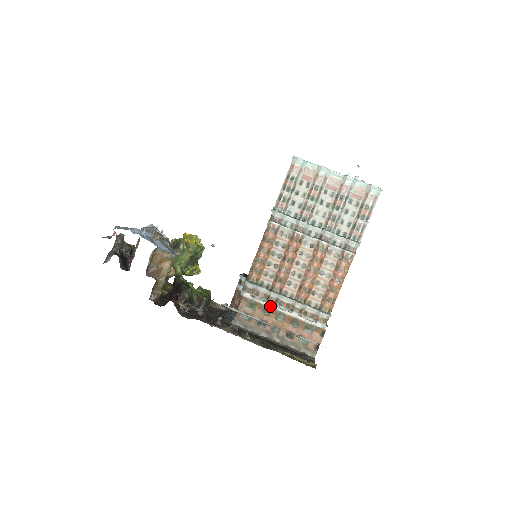
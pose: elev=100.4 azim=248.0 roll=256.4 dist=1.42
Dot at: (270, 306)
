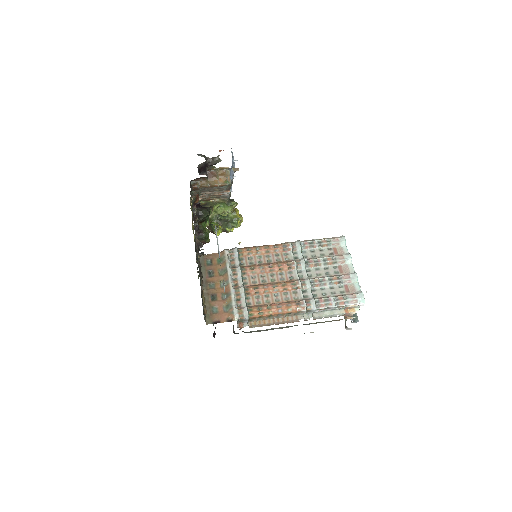
Dot at: (228, 271)
